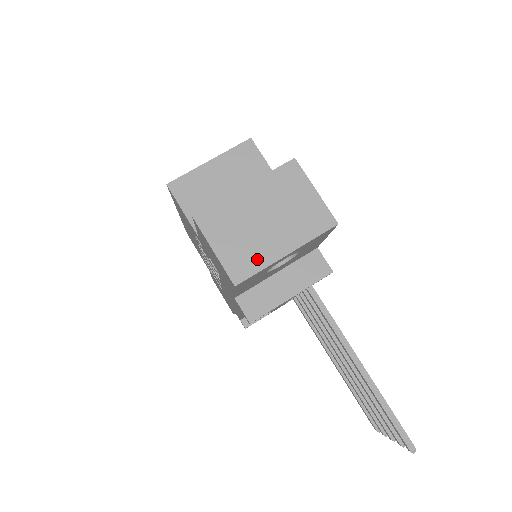
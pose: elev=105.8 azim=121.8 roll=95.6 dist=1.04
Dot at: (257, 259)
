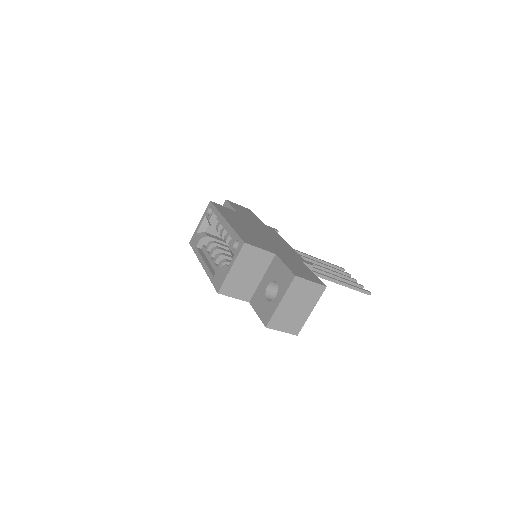
Dot at: (301, 322)
